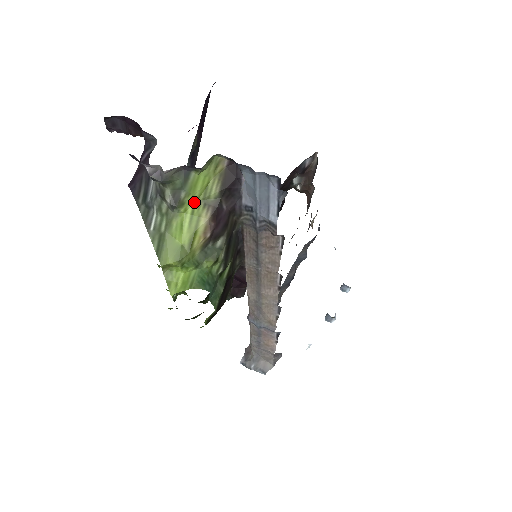
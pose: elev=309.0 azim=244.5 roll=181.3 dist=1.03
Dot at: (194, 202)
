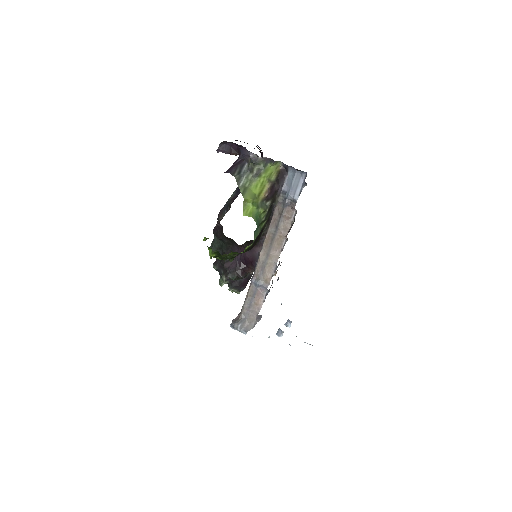
Dot at: (264, 178)
